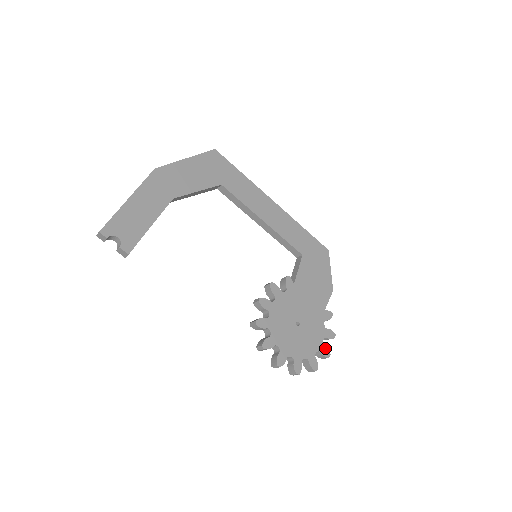
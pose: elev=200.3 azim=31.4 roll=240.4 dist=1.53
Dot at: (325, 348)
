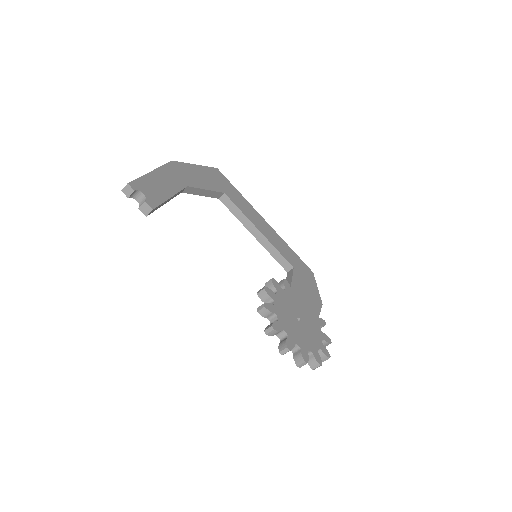
Dot at: (325, 348)
